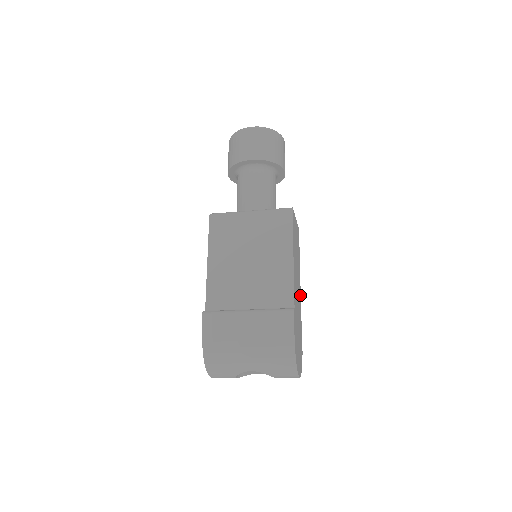
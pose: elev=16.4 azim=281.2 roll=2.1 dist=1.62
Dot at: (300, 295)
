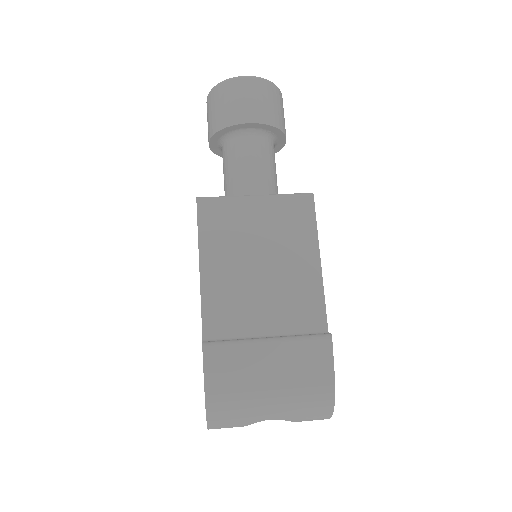
Dot at: occluded
